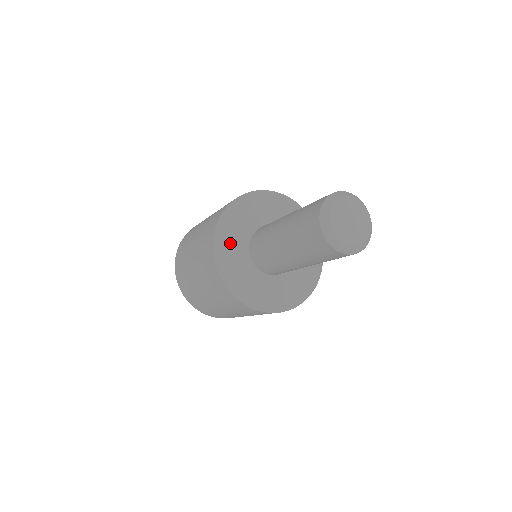
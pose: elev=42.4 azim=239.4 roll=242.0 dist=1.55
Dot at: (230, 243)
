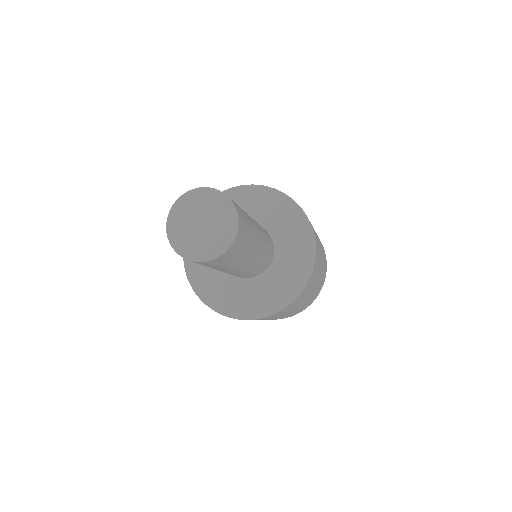
Dot at: occluded
